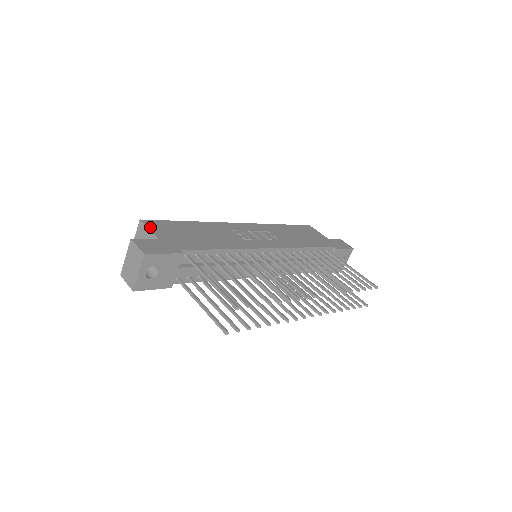
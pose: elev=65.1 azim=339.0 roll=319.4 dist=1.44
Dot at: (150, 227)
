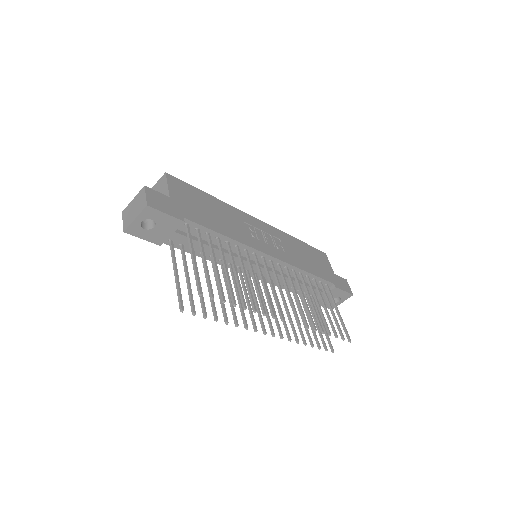
Dot at: (170, 183)
